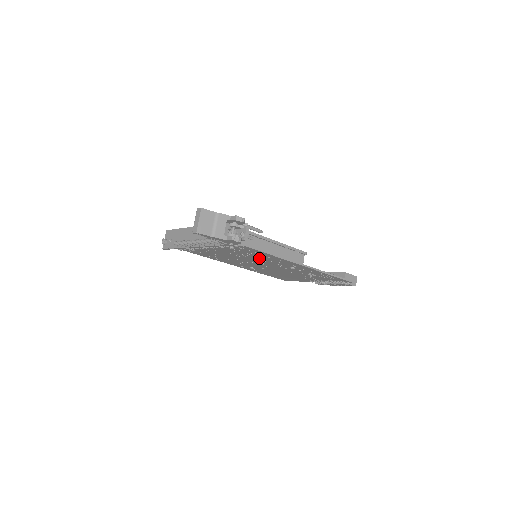
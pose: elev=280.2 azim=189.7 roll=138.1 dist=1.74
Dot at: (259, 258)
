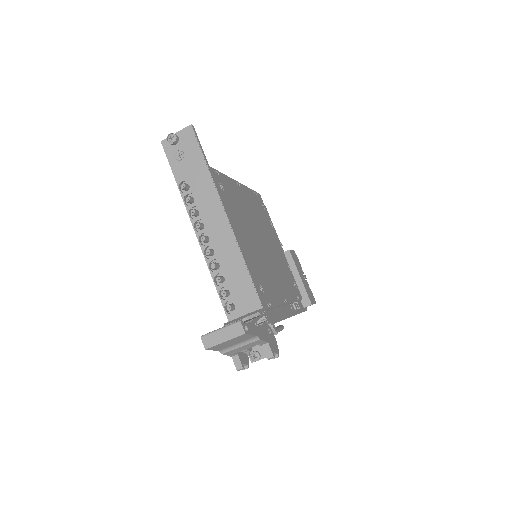
Dot at: occluded
